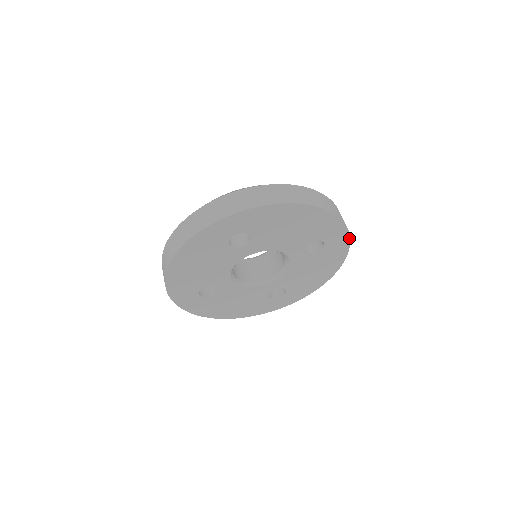
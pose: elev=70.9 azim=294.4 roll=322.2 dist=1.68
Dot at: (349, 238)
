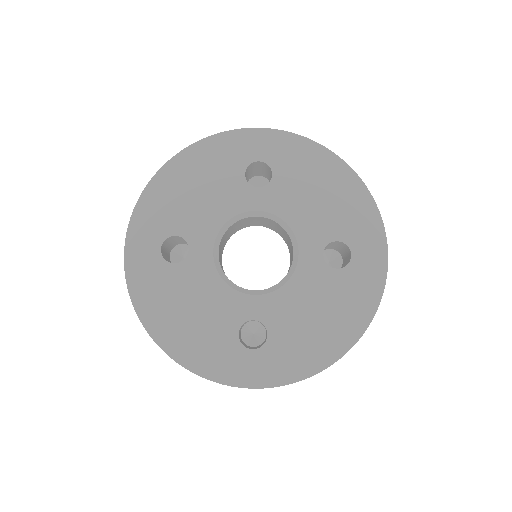
Dot at: (386, 271)
